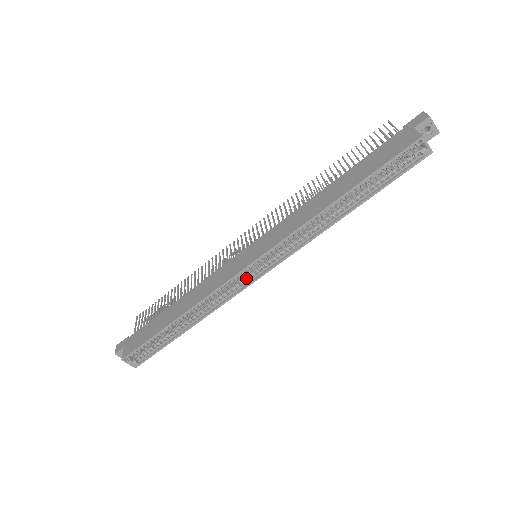
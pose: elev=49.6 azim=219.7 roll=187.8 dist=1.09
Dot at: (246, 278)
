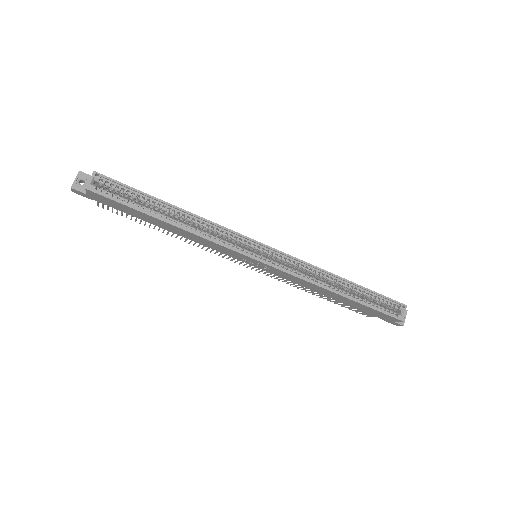
Dot at: (245, 250)
